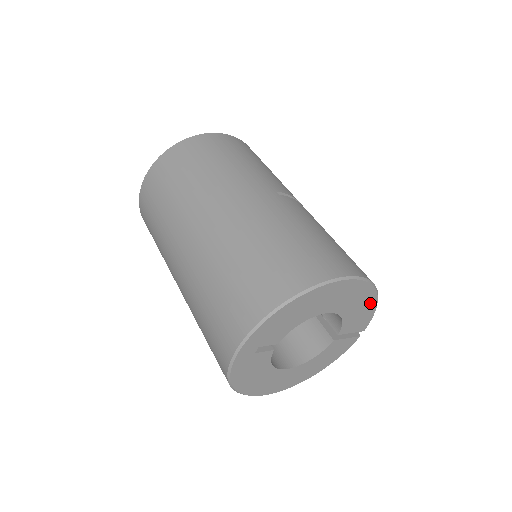
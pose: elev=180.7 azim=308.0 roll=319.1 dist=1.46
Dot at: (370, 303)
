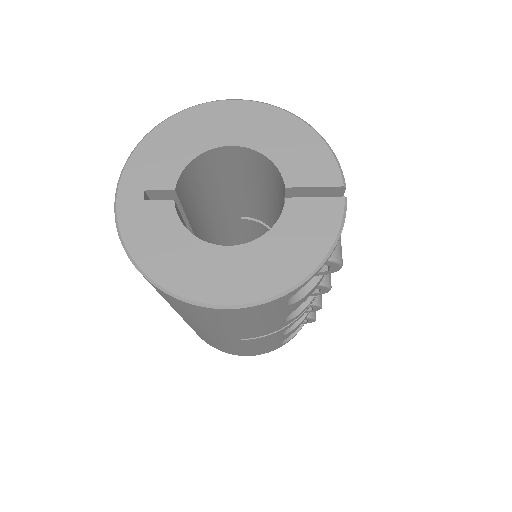
Dot at: (304, 135)
